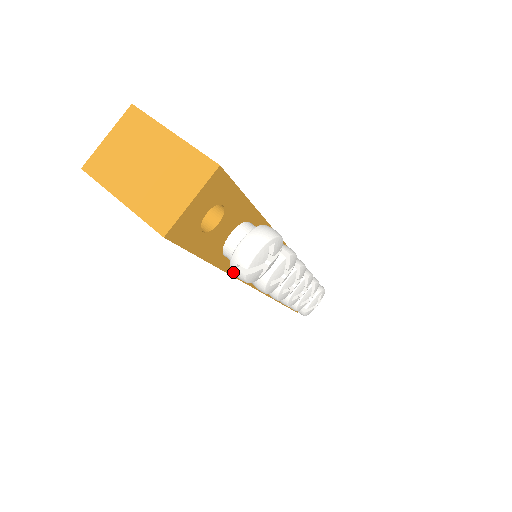
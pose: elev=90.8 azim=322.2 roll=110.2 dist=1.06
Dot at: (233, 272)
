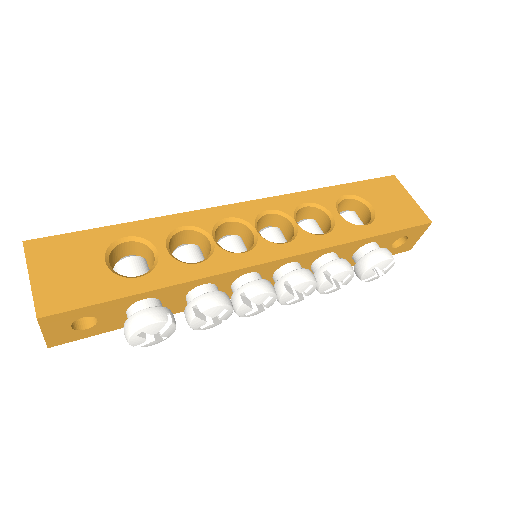
Dot at: occluded
